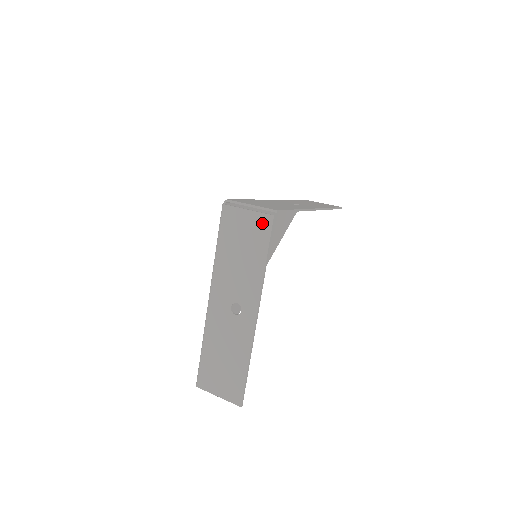
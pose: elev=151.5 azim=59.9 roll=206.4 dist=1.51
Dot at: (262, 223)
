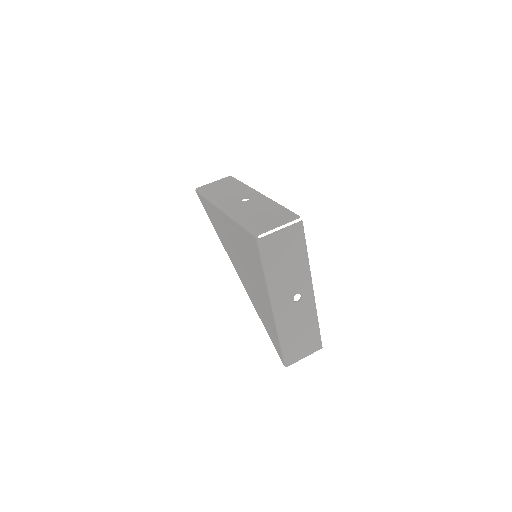
Dot at: (296, 232)
